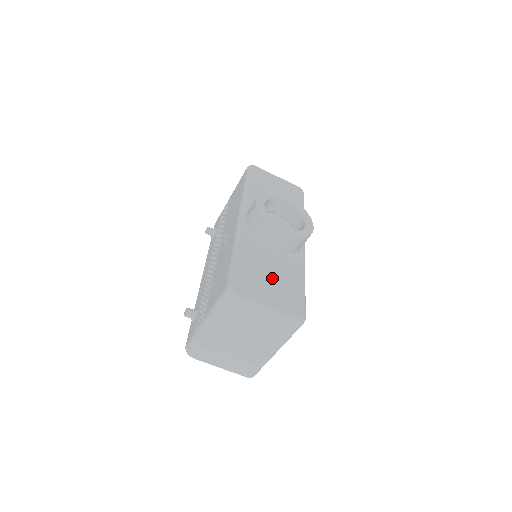
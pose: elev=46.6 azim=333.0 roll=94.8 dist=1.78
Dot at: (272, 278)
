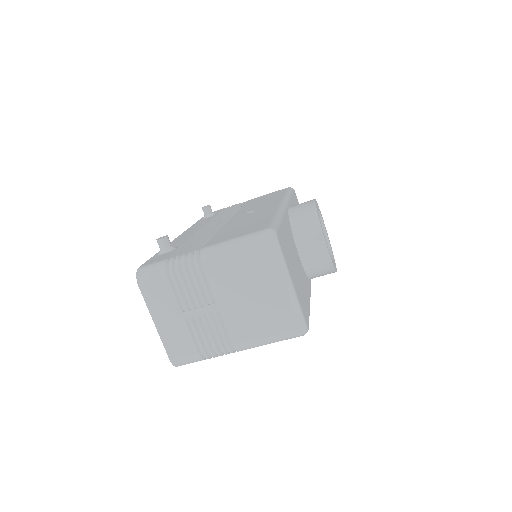
Dot at: (296, 269)
